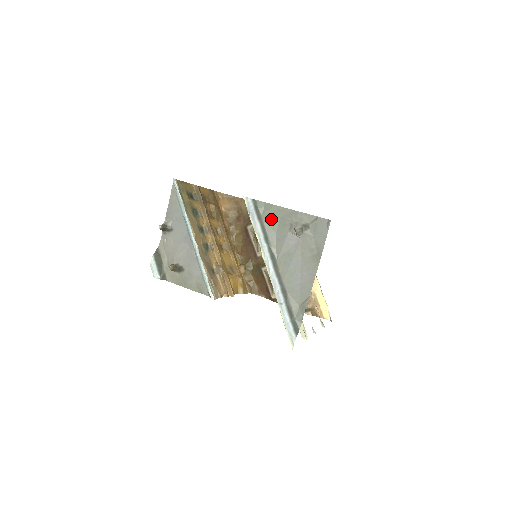
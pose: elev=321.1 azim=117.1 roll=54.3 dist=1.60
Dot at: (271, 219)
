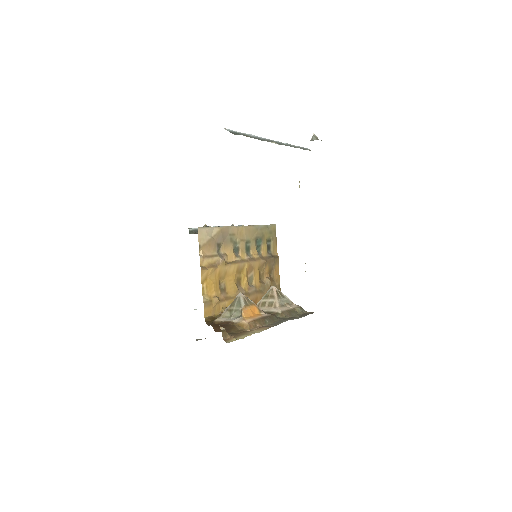
Dot at: occluded
